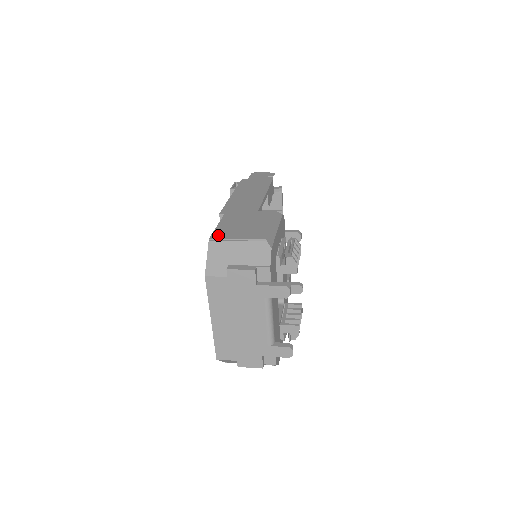
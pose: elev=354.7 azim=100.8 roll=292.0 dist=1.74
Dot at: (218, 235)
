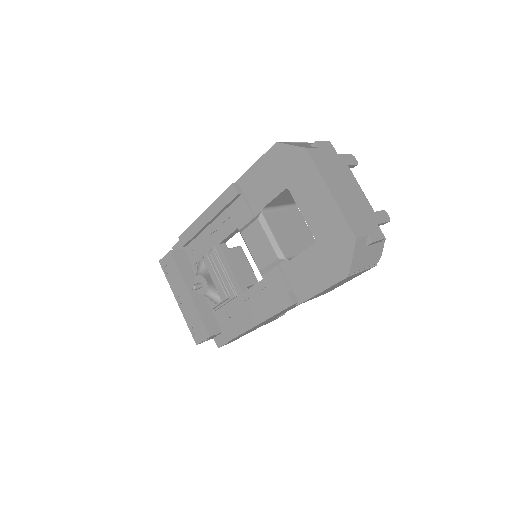
Dot at: occluded
